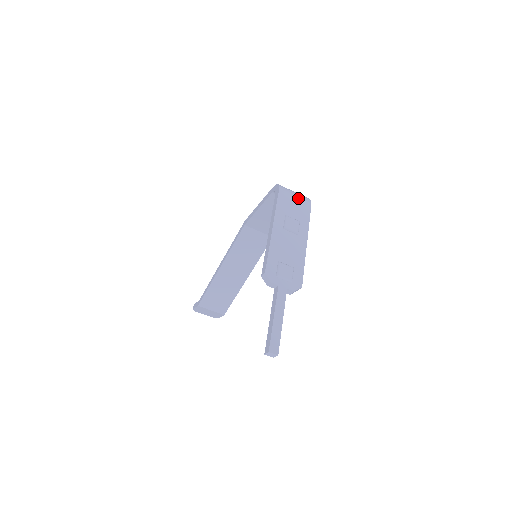
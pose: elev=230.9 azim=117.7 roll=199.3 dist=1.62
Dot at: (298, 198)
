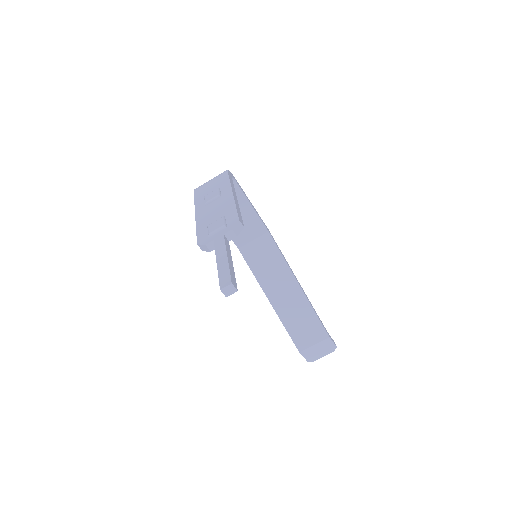
Dot at: (213, 179)
